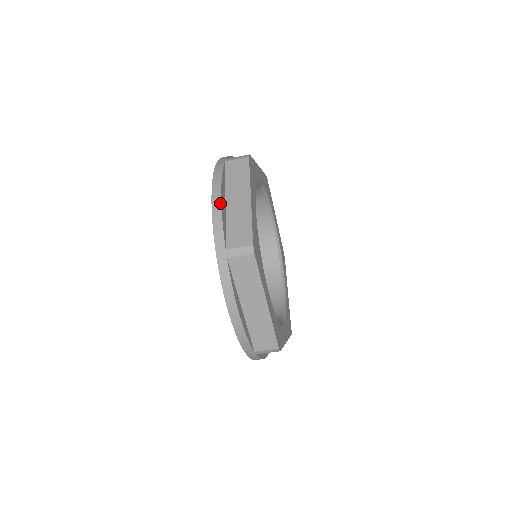
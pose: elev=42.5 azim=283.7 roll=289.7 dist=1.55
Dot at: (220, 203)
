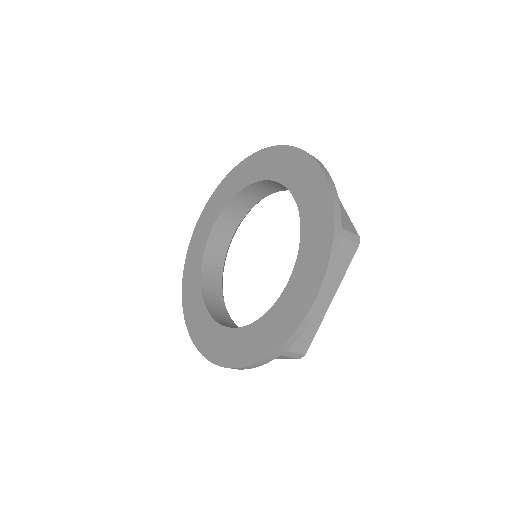
Dot at: (316, 313)
